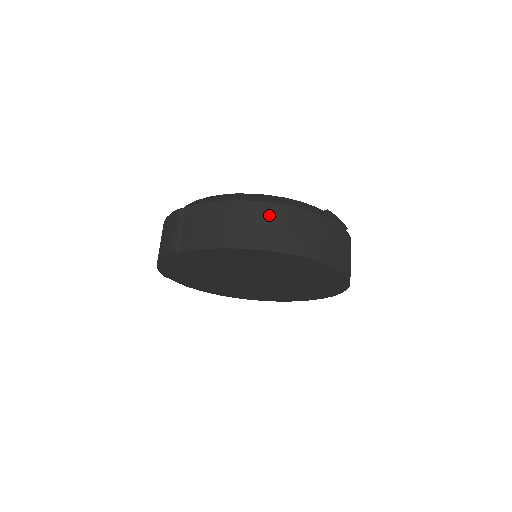
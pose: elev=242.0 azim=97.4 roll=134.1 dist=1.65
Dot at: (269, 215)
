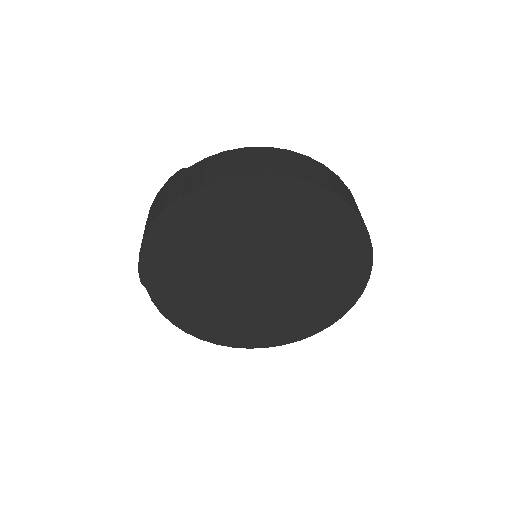
Dot at: (291, 157)
